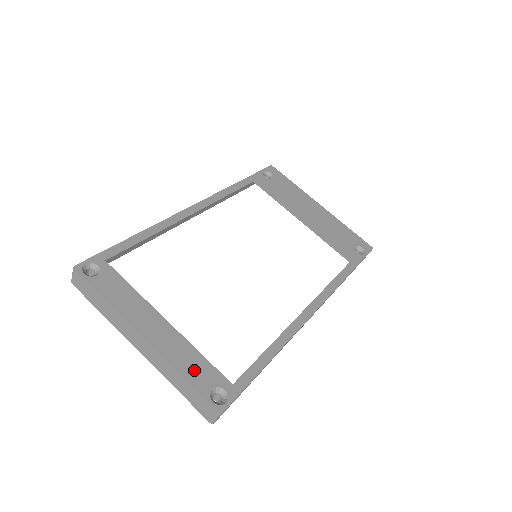
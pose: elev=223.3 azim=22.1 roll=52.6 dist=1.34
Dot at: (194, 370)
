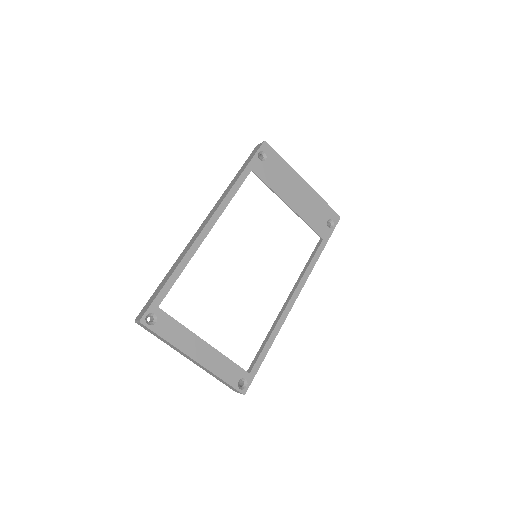
Dot at: (227, 372)
